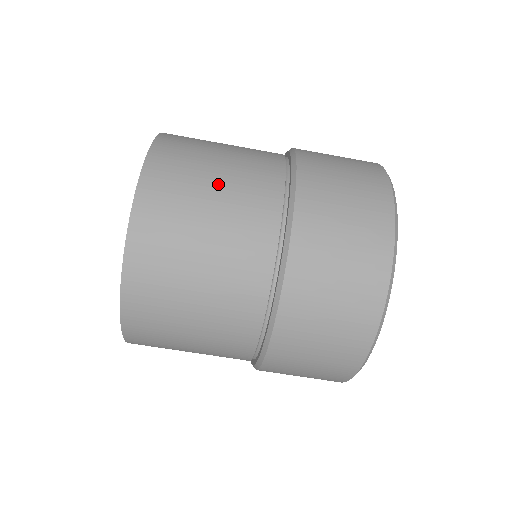
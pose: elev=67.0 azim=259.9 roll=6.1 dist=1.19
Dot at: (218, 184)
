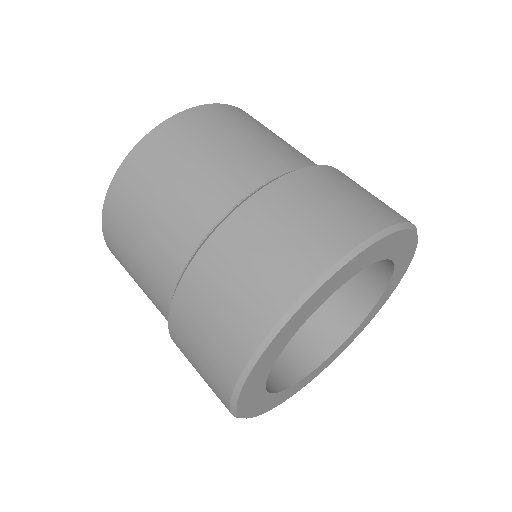
Dot at: (233, 142)
